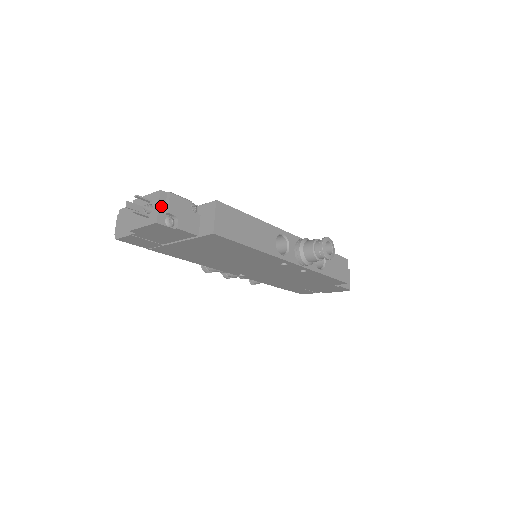
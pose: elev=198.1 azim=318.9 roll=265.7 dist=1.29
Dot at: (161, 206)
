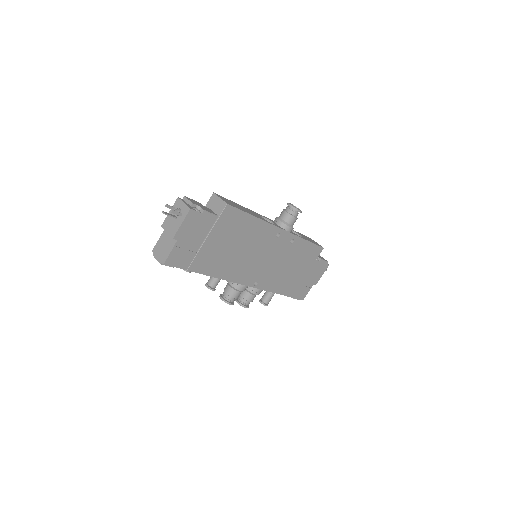
Dot at: (185, 203)
